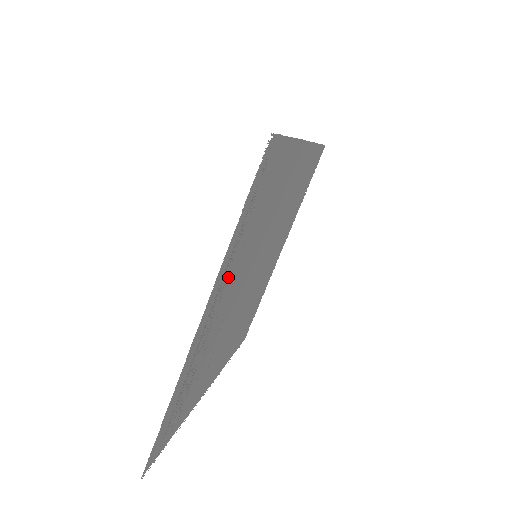
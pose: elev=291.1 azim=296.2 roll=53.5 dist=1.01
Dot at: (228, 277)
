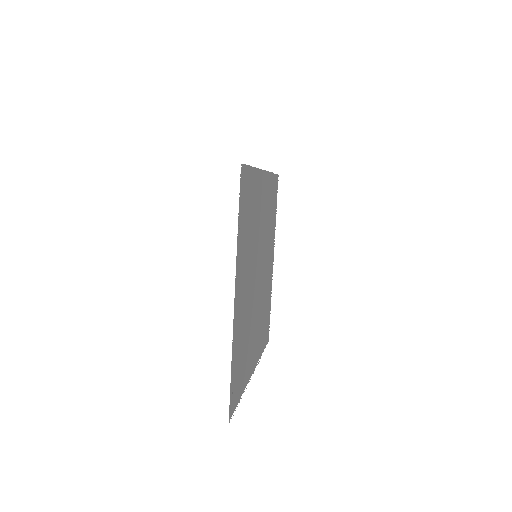
Dot at: occluded
